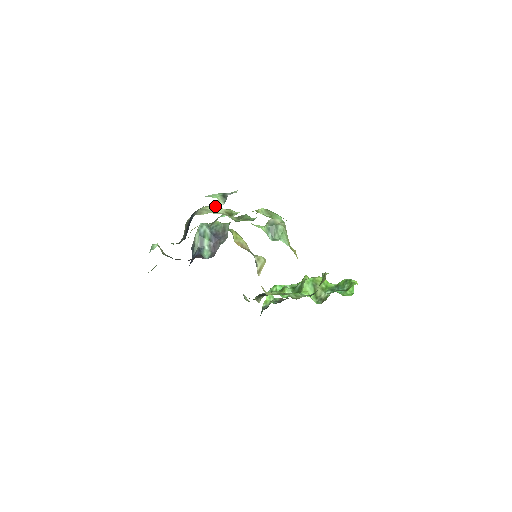
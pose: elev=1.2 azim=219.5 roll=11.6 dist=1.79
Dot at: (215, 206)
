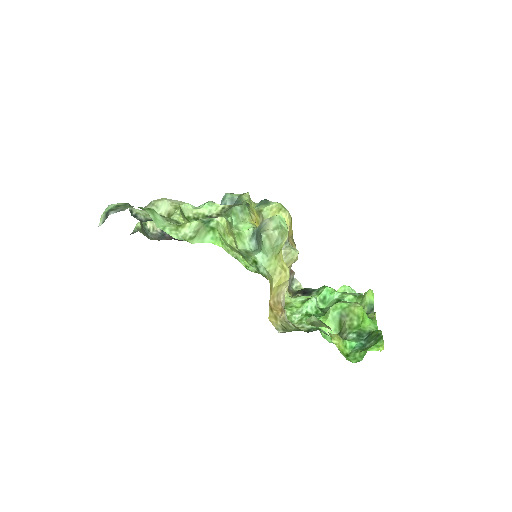
Dot at: (166, 201)
